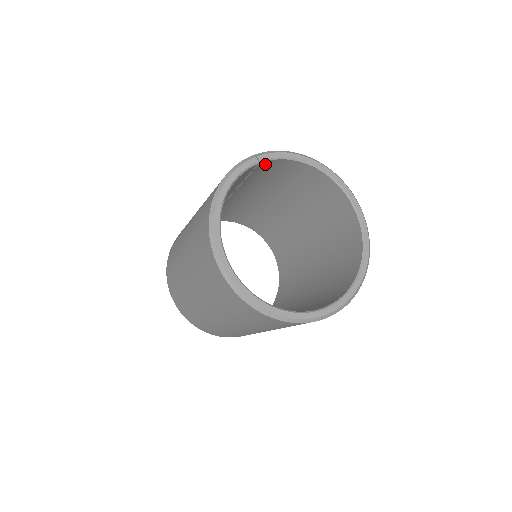
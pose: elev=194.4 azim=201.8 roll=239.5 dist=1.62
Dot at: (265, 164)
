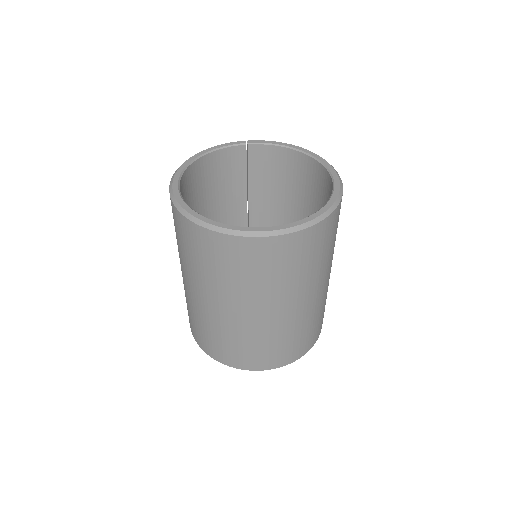
Dot at: (257, 151)
